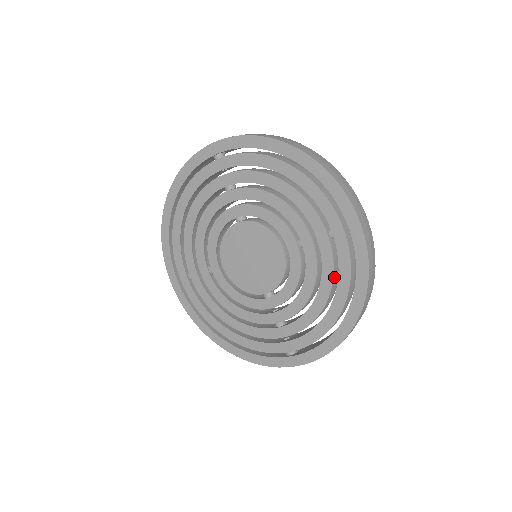
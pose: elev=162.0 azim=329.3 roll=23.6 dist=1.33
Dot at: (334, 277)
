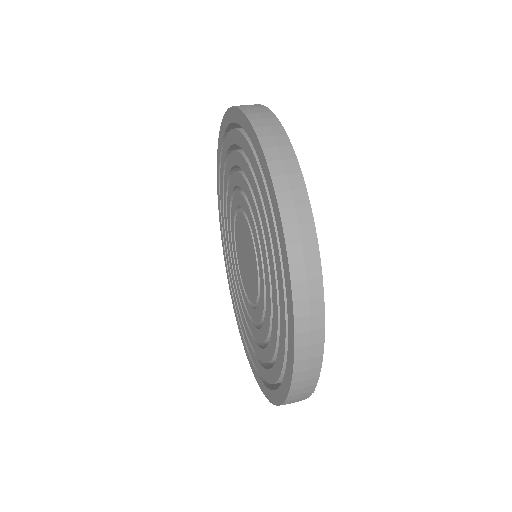
Dot at: occluded
